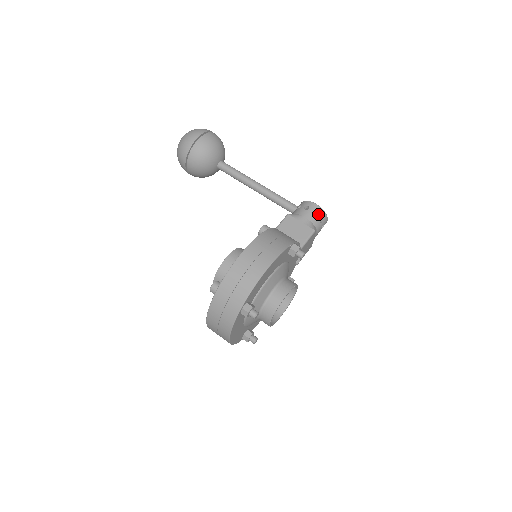
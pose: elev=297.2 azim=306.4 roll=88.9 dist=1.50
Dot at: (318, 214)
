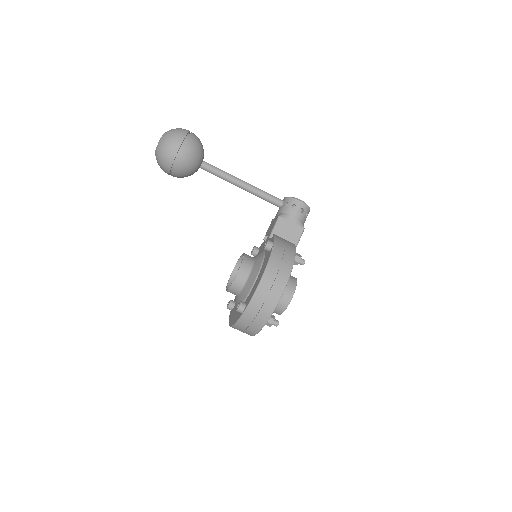
Dot at: (304, 211)
